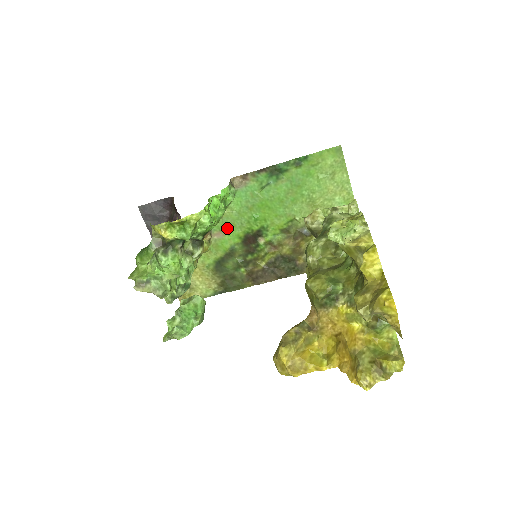
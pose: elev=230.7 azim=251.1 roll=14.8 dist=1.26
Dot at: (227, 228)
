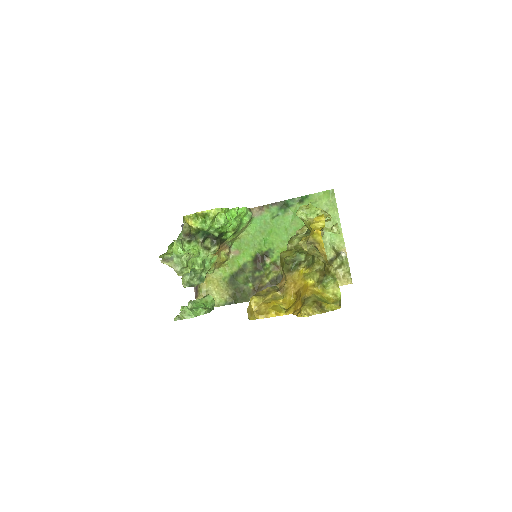
Dot at: (243, 248)
